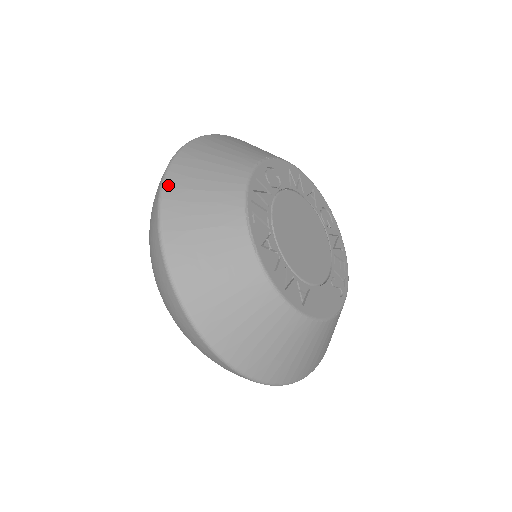
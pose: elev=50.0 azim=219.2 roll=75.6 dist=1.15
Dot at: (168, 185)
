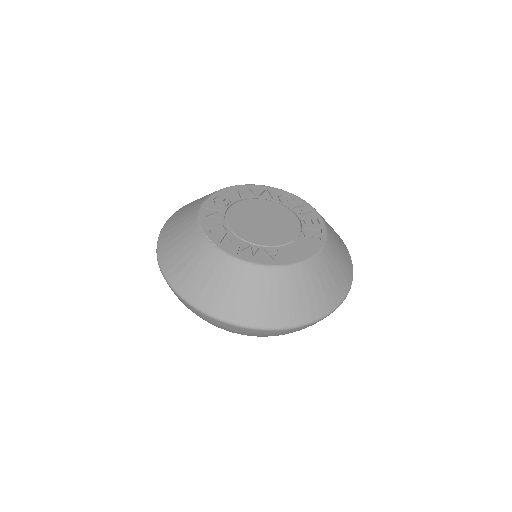
Dot at: (159, 248)
